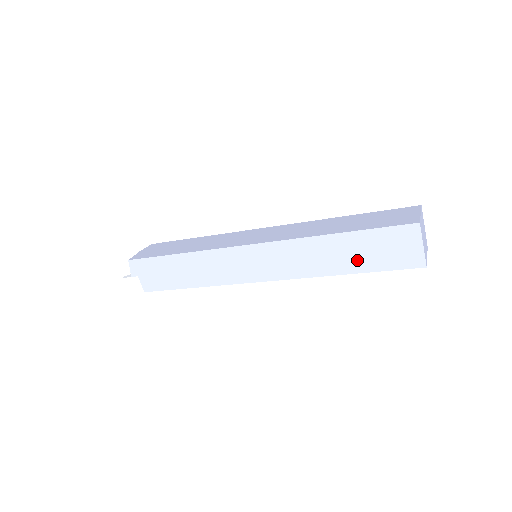
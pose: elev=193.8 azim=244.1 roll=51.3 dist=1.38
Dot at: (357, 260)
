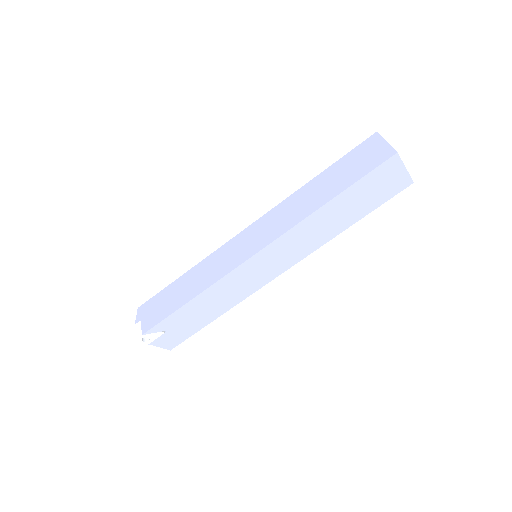
Dot at: (337, 184)
